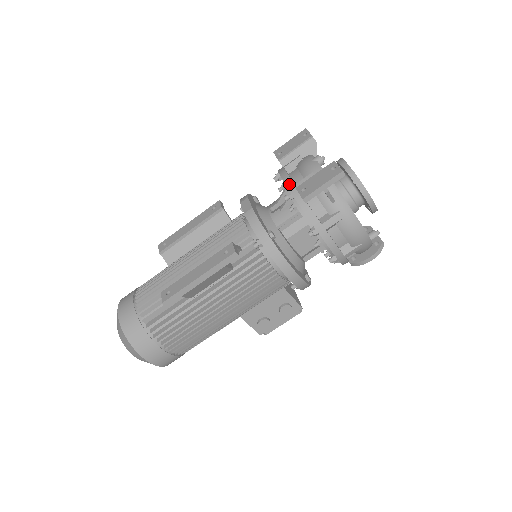
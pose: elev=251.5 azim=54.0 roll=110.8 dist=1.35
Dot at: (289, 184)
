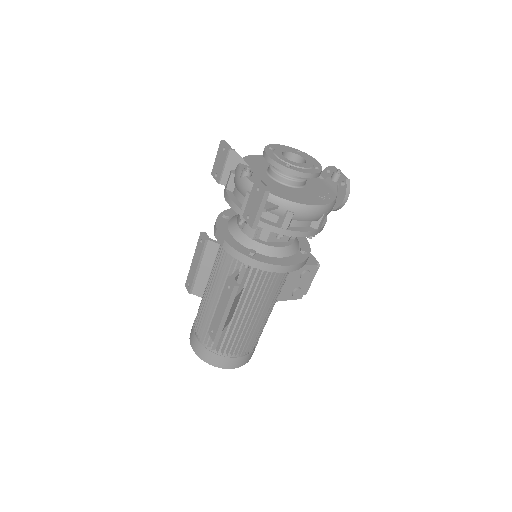
Dot at: (237, 210)
